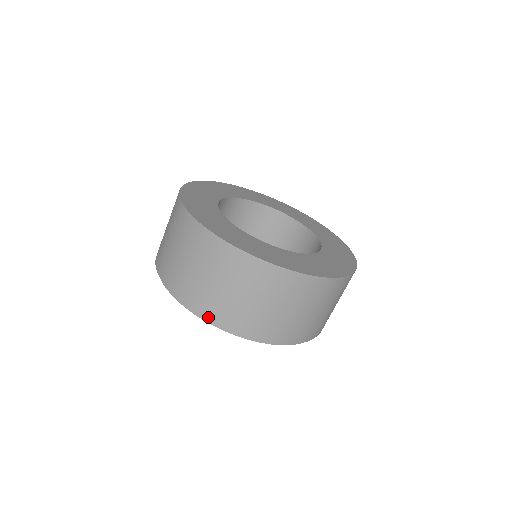
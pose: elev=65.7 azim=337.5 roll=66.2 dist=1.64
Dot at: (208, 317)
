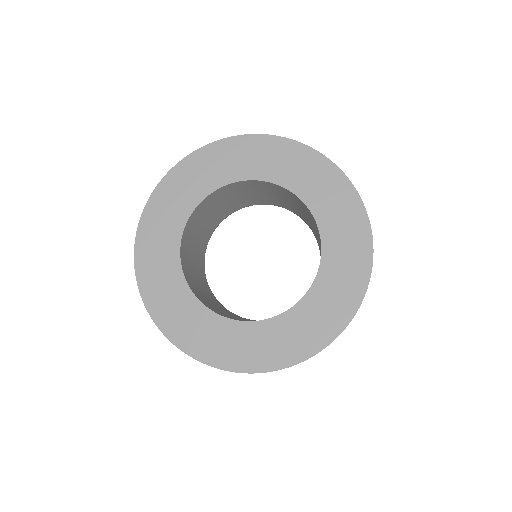
Dot at: occluded
